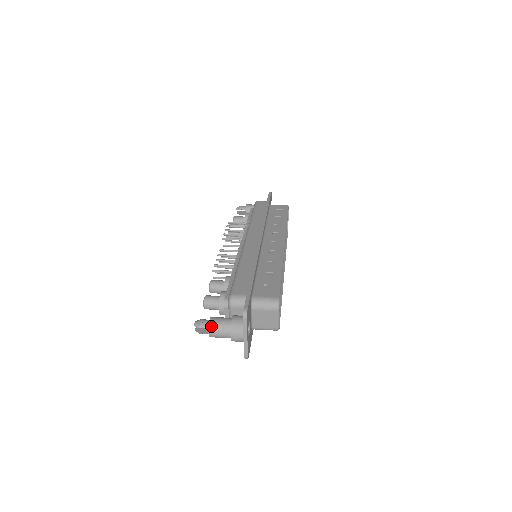
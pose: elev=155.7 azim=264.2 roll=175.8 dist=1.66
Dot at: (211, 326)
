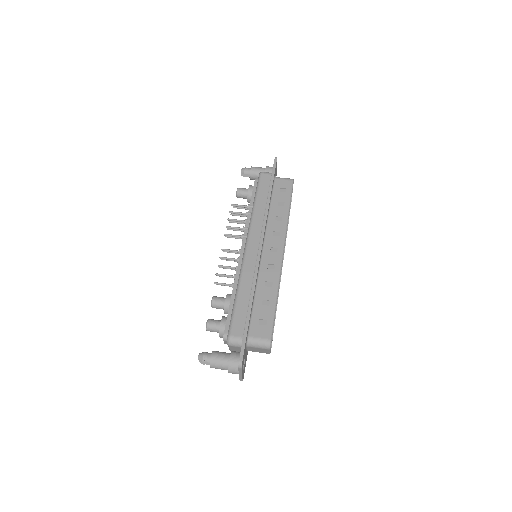
Dot at: (212, 363)
